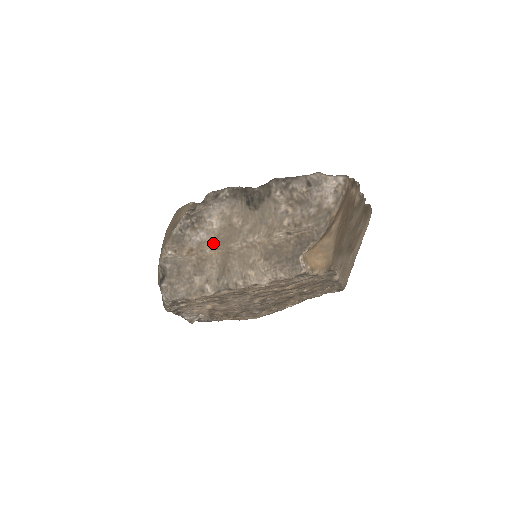
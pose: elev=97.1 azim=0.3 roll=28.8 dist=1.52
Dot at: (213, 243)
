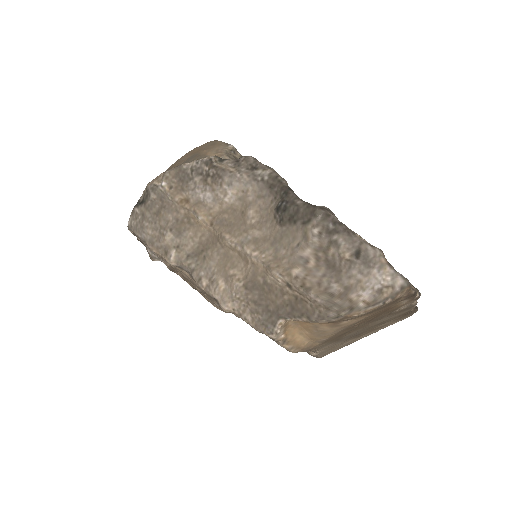
Dot at: (212, 215)
